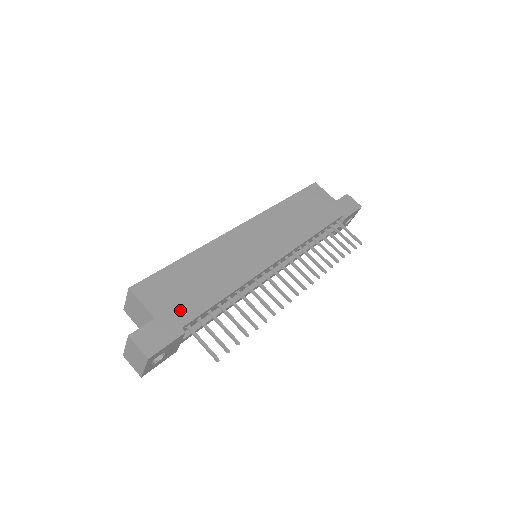
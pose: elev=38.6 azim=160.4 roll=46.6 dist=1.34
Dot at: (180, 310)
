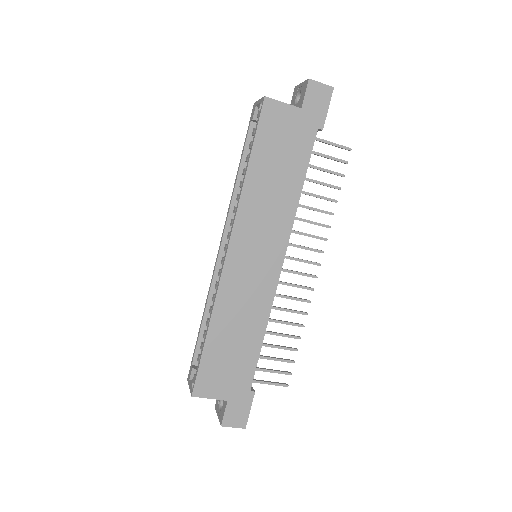
Dot at: (239, 380)
